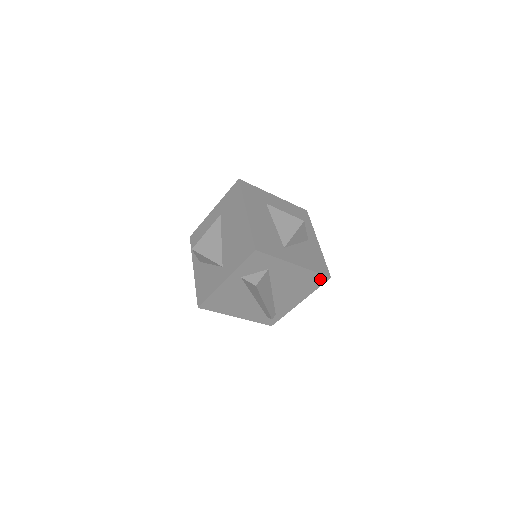
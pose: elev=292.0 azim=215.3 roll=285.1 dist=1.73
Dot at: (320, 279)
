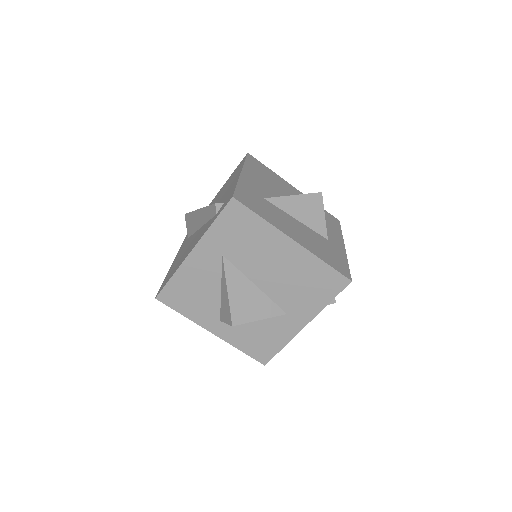
Dot at: occluded
